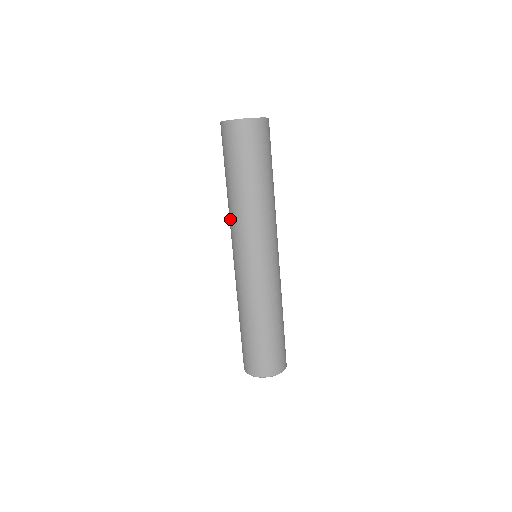
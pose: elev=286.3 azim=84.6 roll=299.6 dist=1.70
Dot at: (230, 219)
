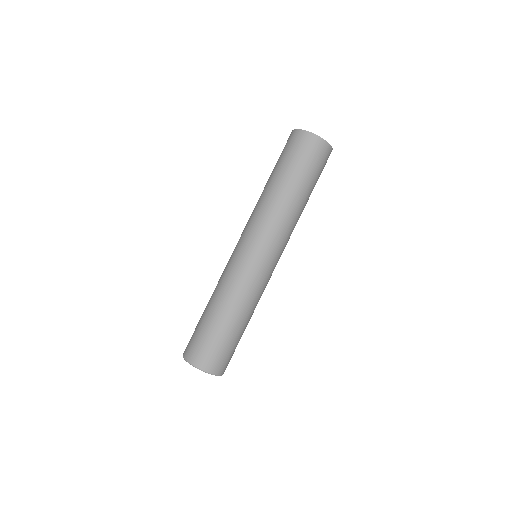
Dot at: occluded
